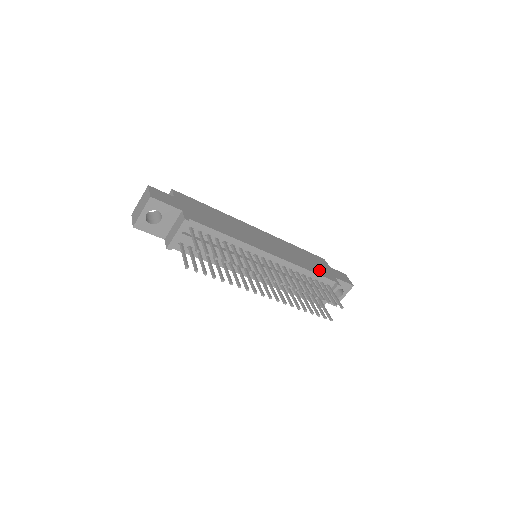
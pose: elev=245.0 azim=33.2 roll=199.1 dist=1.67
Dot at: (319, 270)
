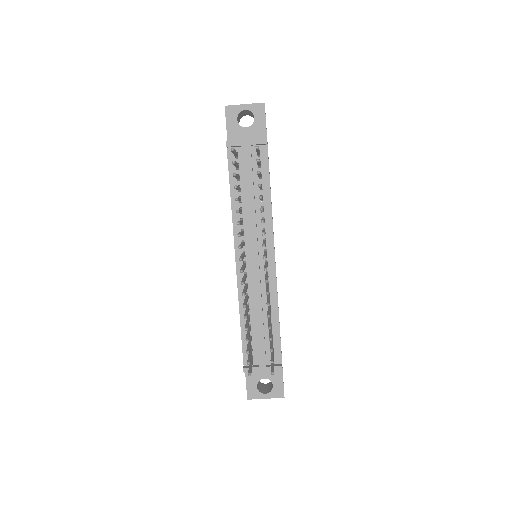
Dot at: occluded
